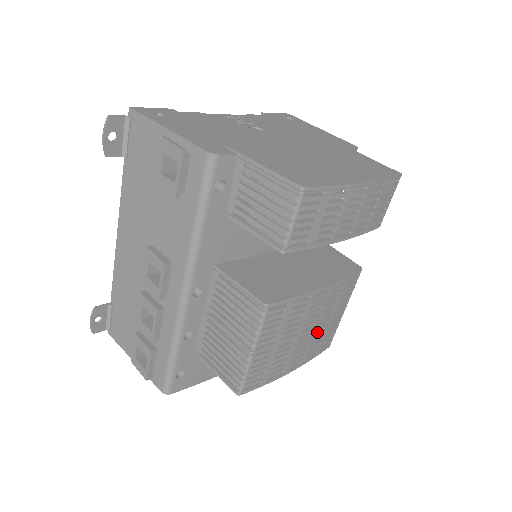
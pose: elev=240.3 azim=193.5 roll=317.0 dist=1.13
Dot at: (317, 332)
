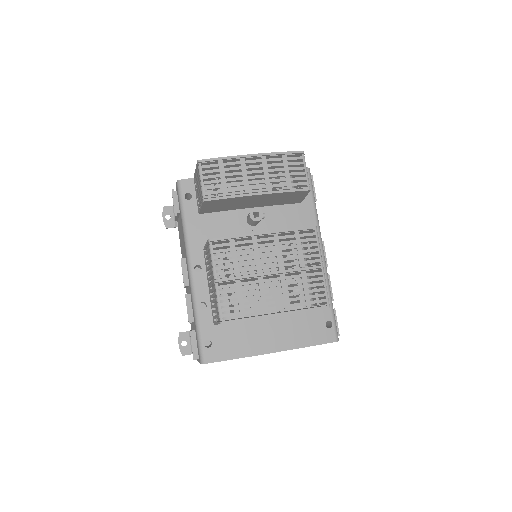
Dot at: (288, 278)
